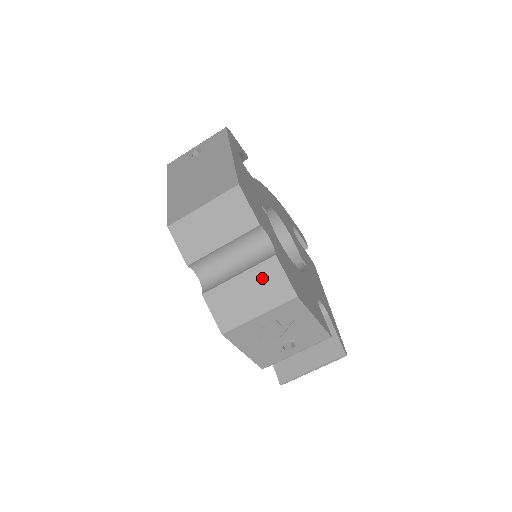
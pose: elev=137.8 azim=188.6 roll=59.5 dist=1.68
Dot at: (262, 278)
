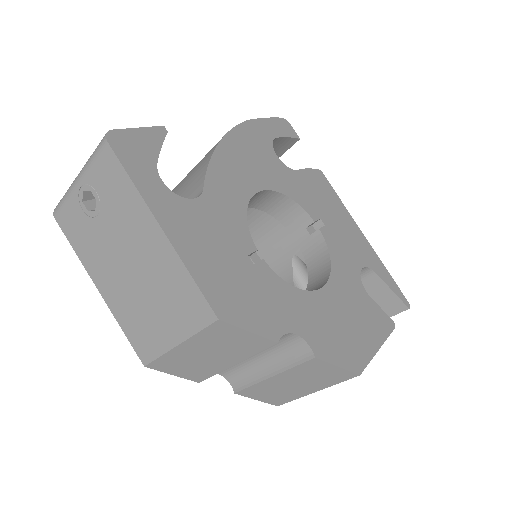
Dot at: (305, 374)
